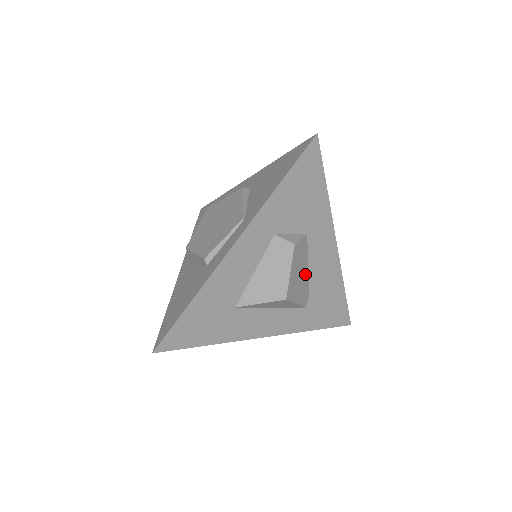
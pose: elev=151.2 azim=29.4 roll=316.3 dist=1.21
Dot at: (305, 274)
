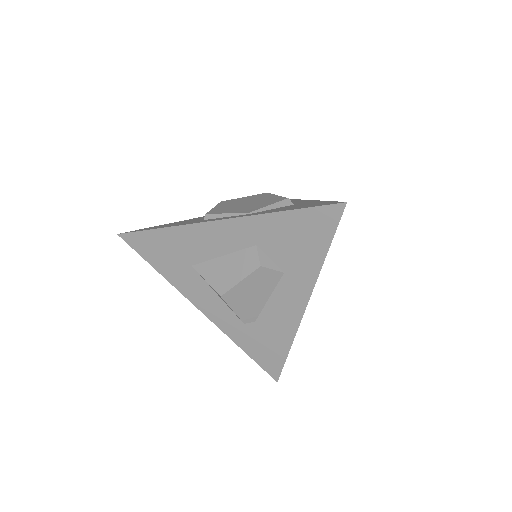
Dot at: (261, 300)
